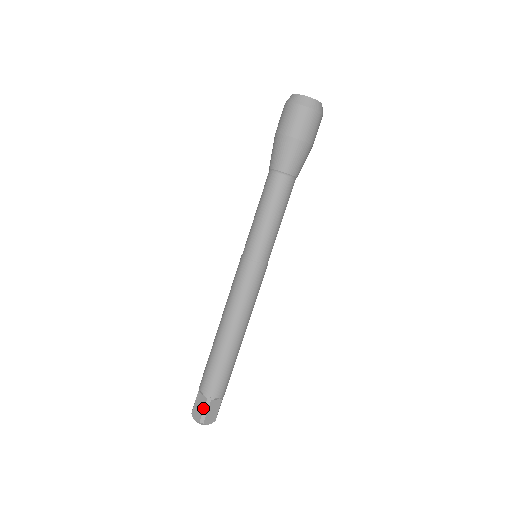
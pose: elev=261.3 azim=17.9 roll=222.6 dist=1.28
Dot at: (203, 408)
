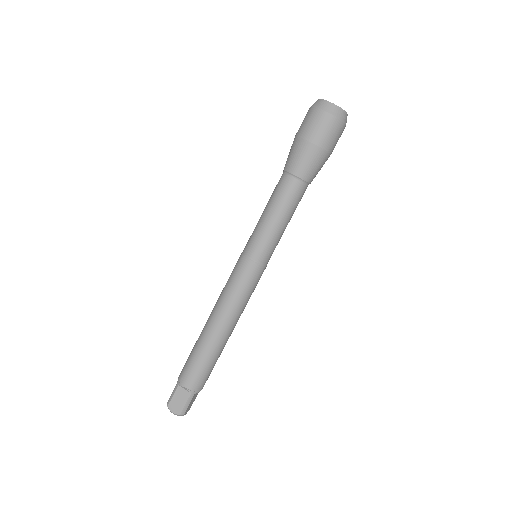
Dot at: (185, 402)
